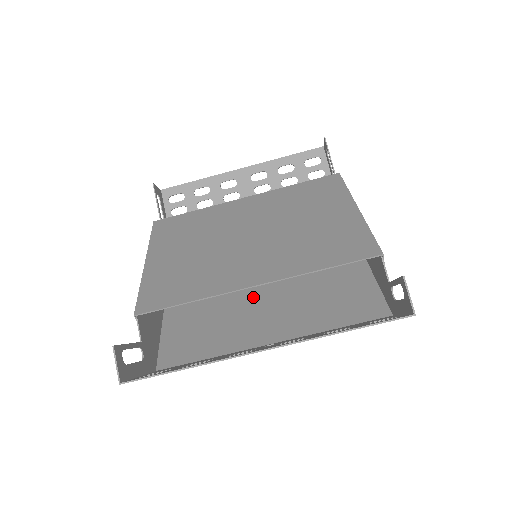
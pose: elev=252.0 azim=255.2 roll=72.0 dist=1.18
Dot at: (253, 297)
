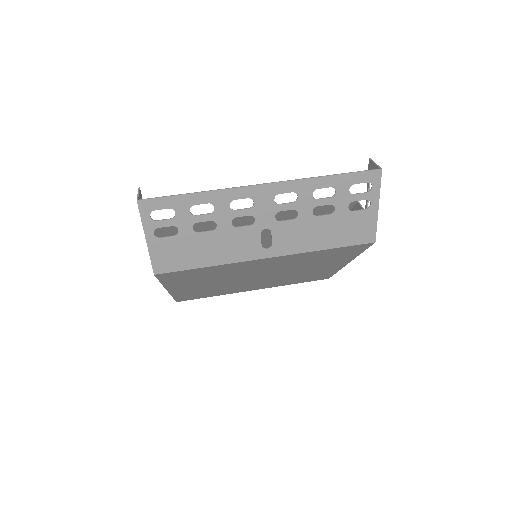
Dot at: (251, 272)
